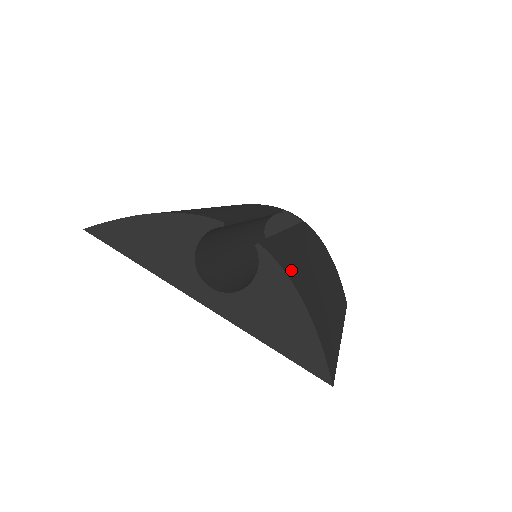
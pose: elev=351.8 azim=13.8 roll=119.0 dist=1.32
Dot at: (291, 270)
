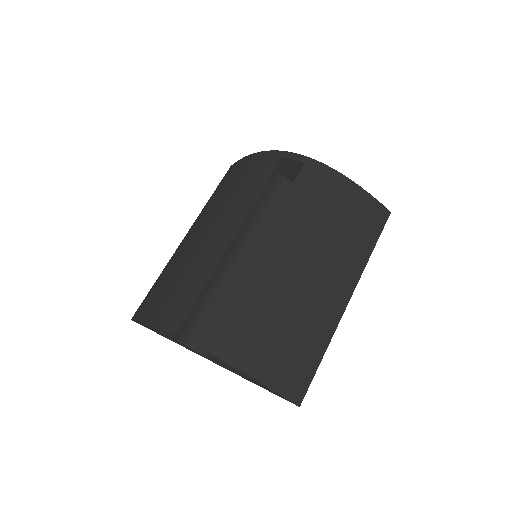
Dot at: (235, 345)
